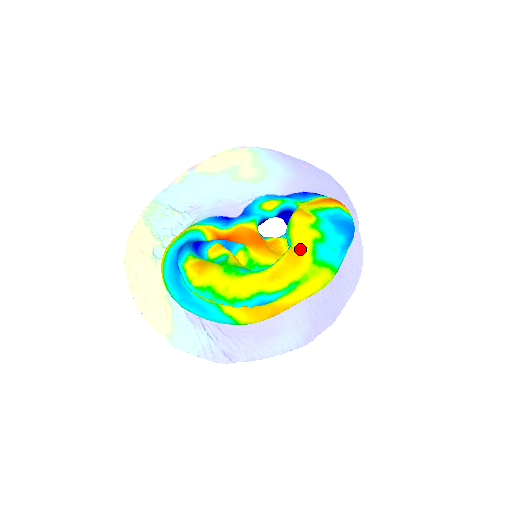
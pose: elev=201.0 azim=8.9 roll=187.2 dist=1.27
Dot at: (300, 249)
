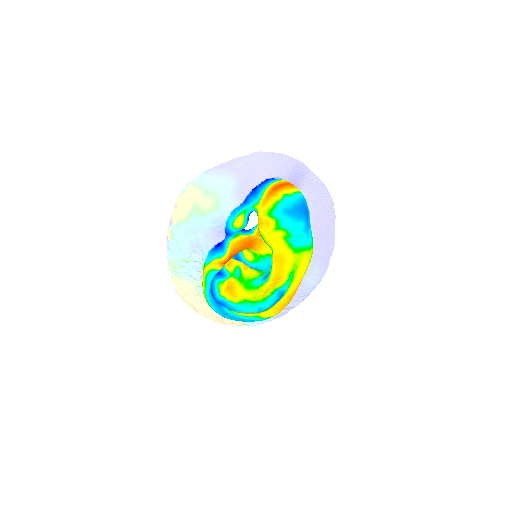
Dot at: (279, 250)
